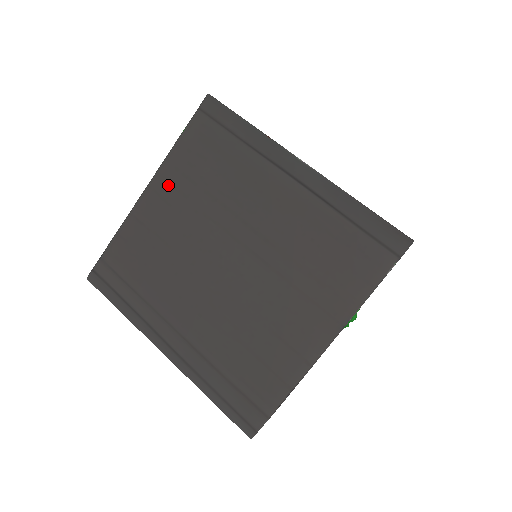
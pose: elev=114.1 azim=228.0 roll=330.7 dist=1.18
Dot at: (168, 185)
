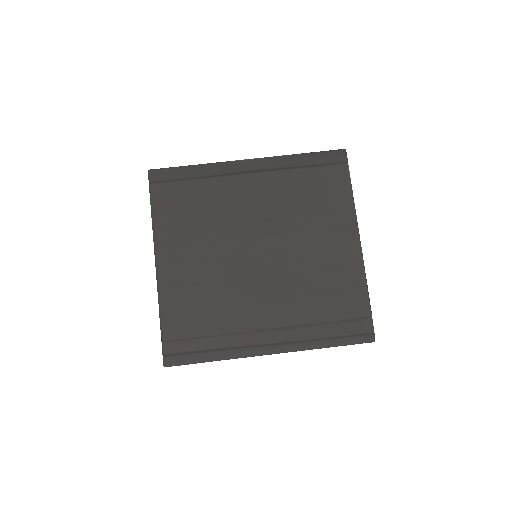
Dot at: (171, 246)
